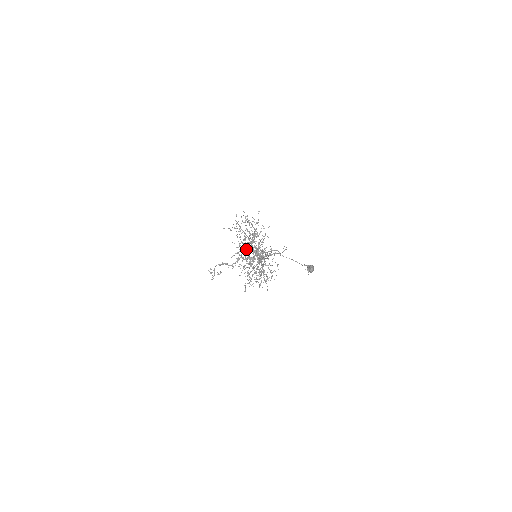
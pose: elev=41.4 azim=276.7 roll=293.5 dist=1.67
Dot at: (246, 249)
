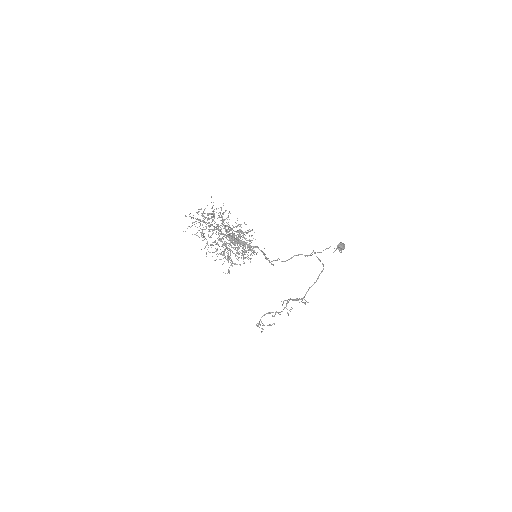
Dot at: occluded
